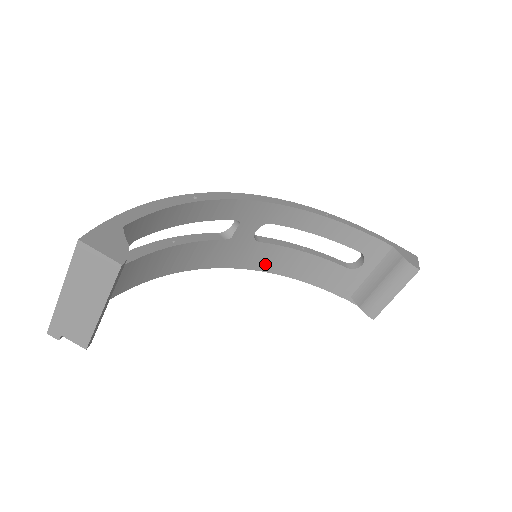
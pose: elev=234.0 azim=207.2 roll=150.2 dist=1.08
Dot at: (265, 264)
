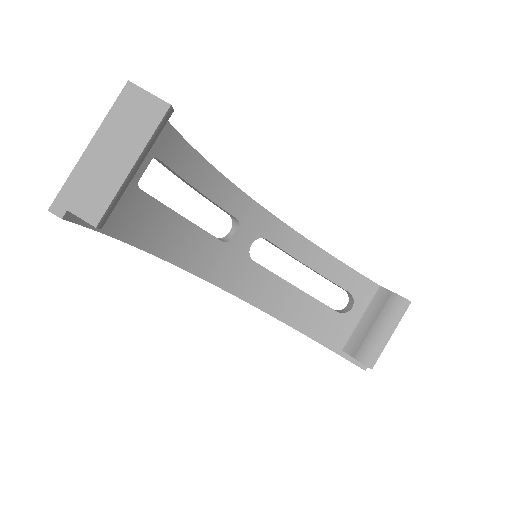
Dot at: (255, 295)
